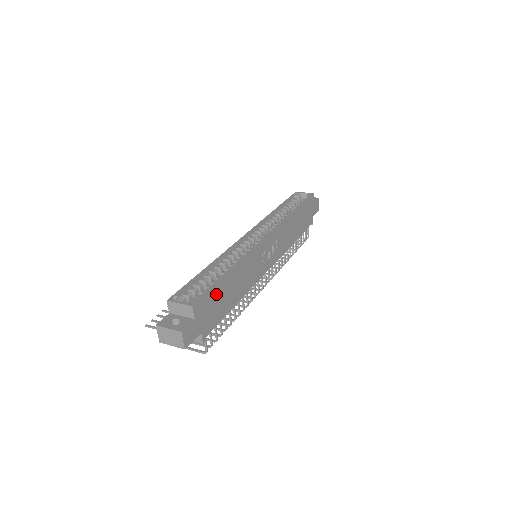
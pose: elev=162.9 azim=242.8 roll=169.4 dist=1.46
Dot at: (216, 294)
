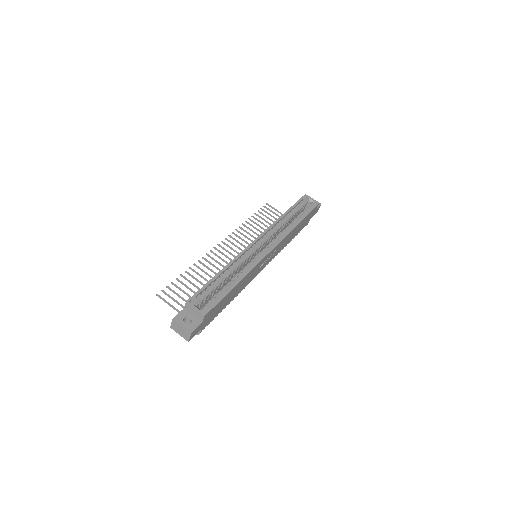
Dot at: (222, 302)
